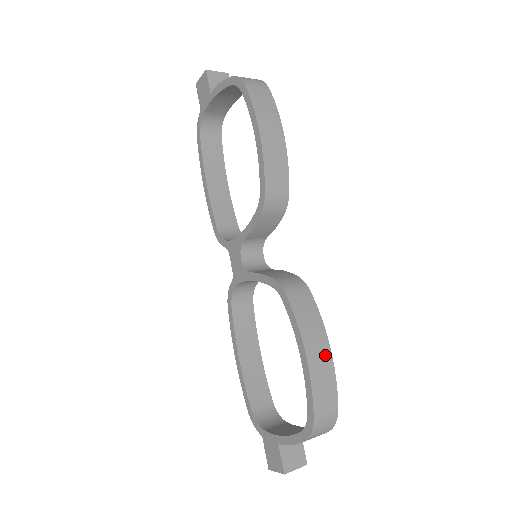
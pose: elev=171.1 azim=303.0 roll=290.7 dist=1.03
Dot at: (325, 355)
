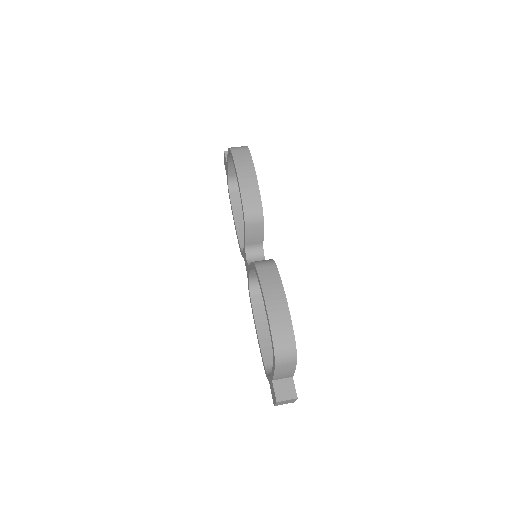
Dot at: (281, 303)
